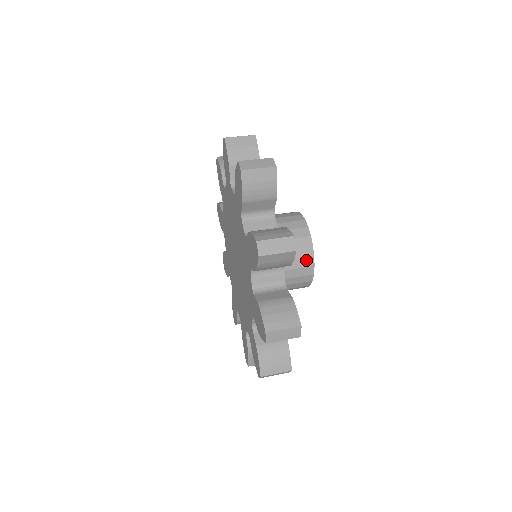
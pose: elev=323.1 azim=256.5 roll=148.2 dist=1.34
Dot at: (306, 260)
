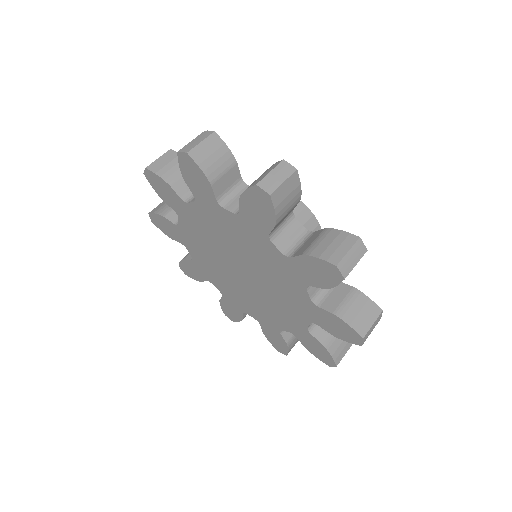
Dot at: (303, 214)
